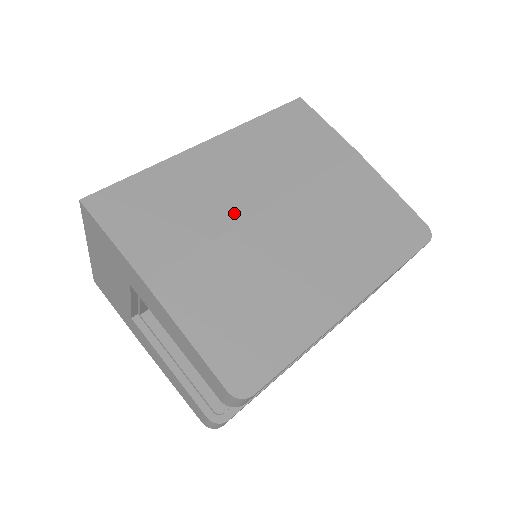
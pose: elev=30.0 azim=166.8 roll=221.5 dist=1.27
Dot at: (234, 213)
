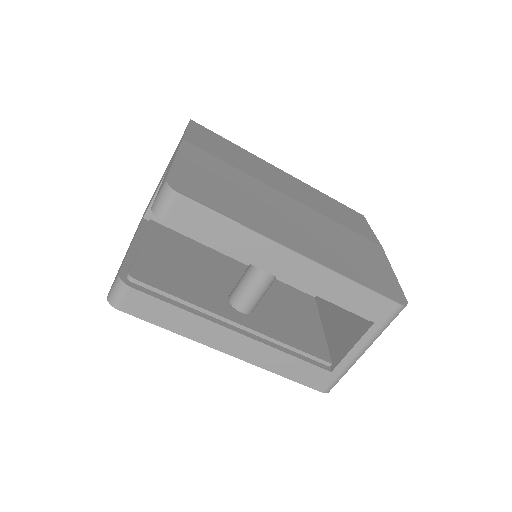
Dot at: (265, 180)
